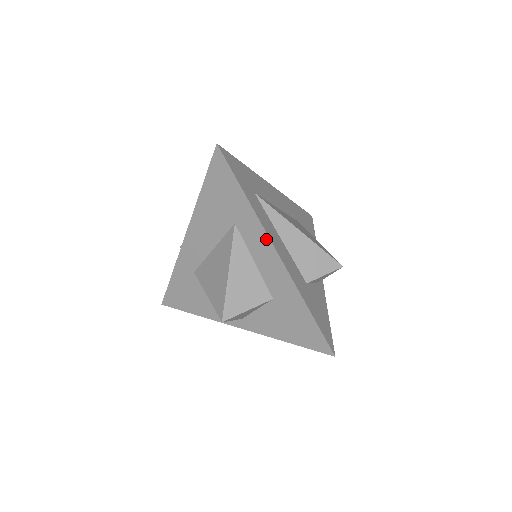
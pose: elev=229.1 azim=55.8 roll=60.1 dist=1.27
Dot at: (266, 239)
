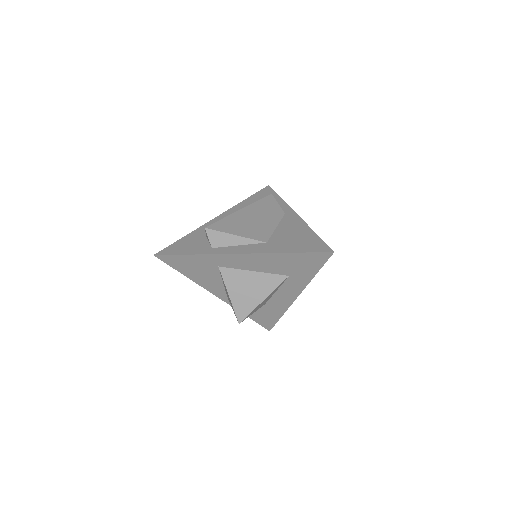
Dot at: (299, 291)
